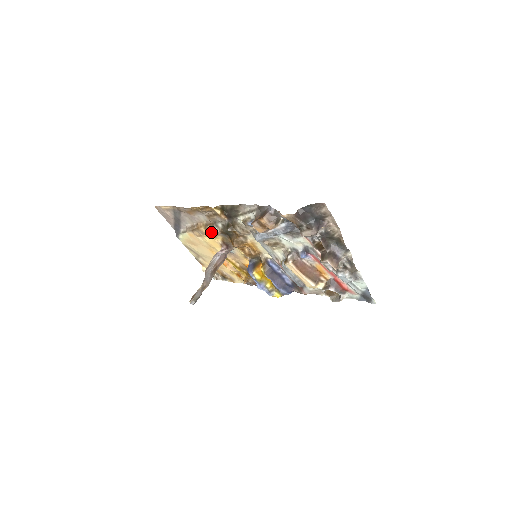
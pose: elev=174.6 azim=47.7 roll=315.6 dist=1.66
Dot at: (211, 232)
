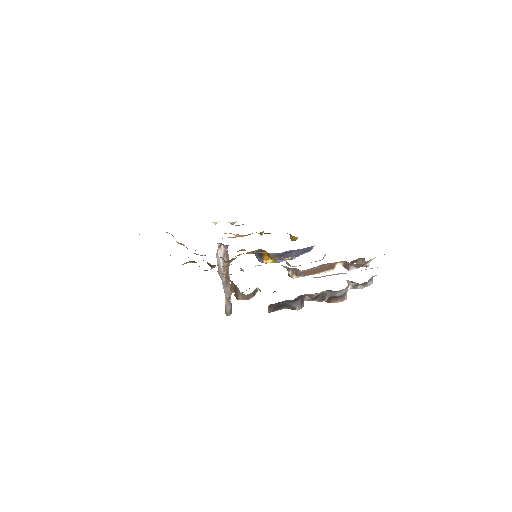
Dot at: occluded
